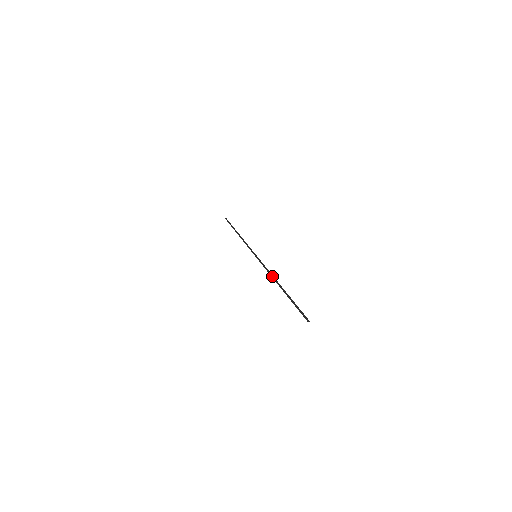
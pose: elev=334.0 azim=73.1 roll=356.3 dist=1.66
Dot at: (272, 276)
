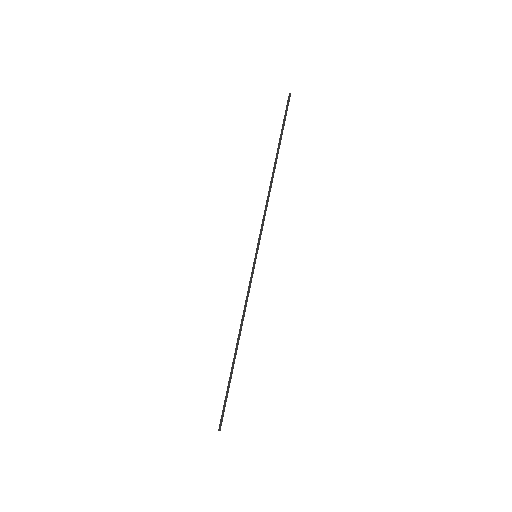
Dot at: (242, 321)
